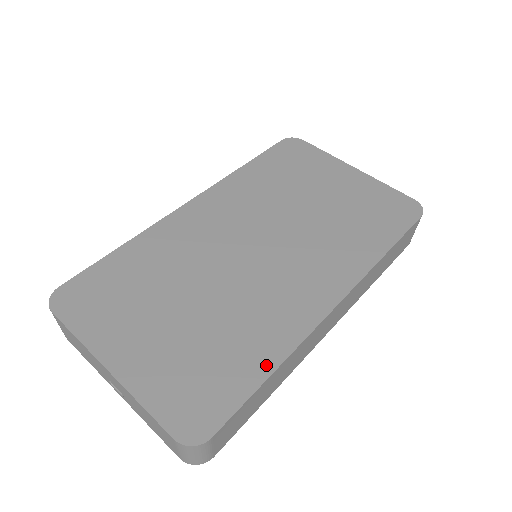
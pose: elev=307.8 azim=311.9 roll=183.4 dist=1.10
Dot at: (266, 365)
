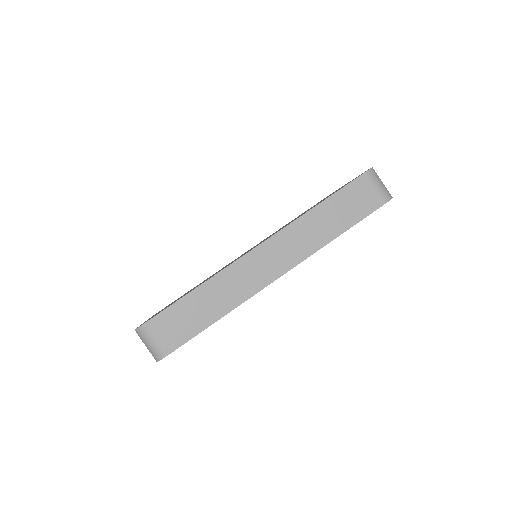
Dot at: occluded
